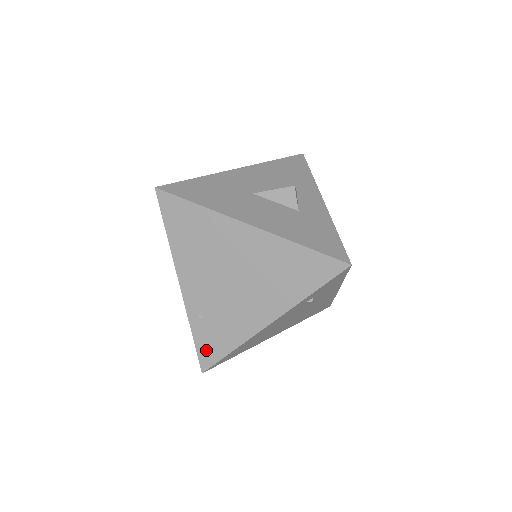
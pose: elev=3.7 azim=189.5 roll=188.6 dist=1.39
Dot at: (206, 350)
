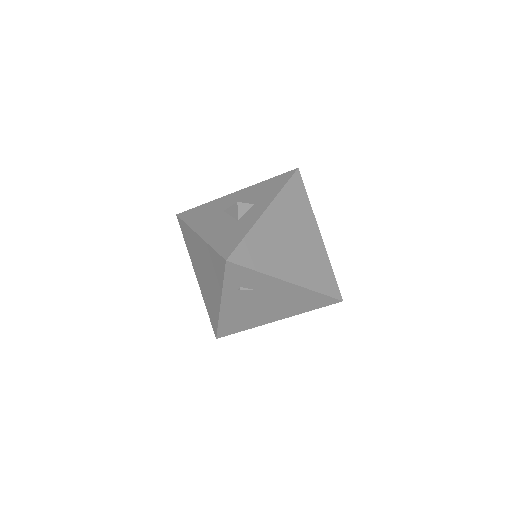
Dot at: (212, 322)
